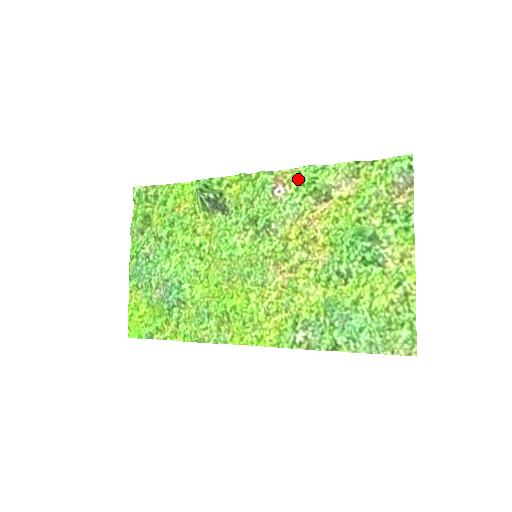
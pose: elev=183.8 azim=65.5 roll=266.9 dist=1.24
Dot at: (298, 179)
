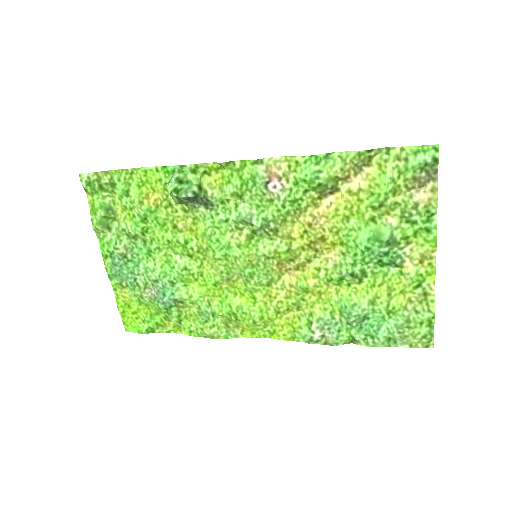
Dot at: (297, 172)
